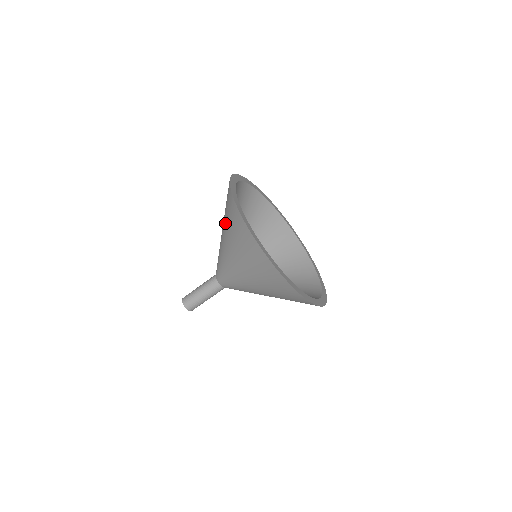
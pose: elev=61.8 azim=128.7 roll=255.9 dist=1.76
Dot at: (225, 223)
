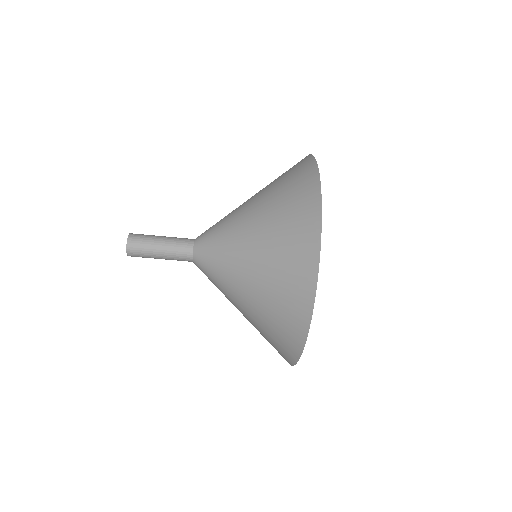
Dot at: (273, 198)
